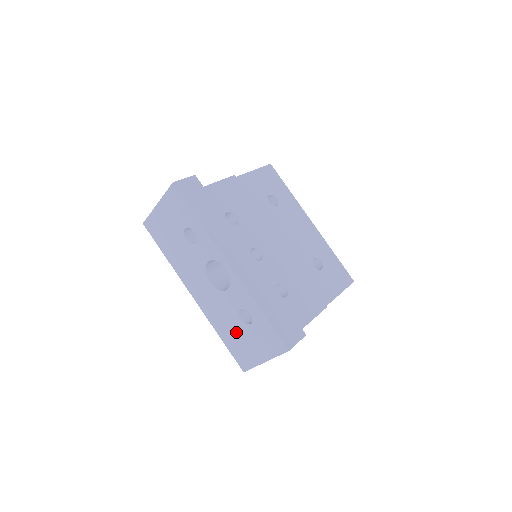
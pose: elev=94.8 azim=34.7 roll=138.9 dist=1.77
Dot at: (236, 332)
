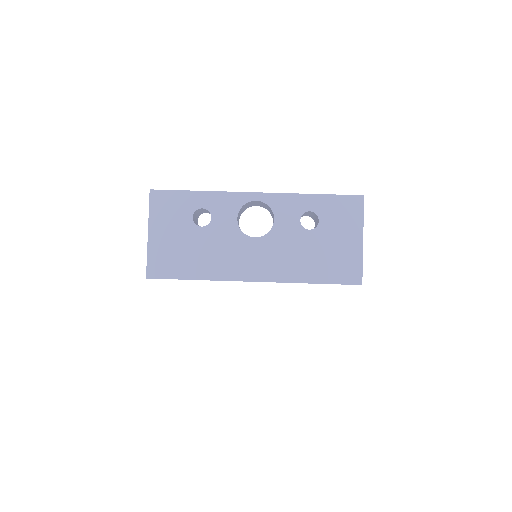
Dot at: (318, 251)
